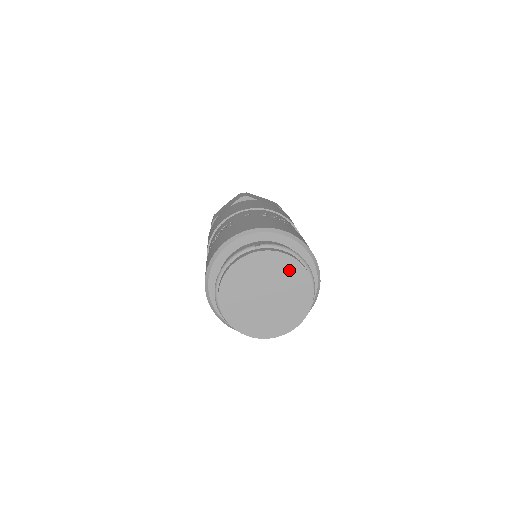
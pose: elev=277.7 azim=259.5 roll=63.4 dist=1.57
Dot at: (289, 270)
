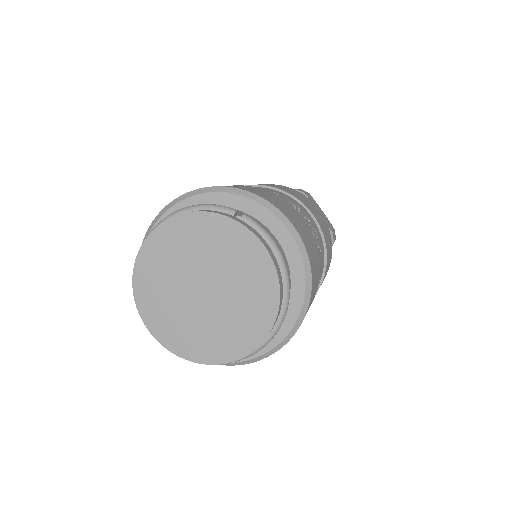
Dot at: (256, 276)
